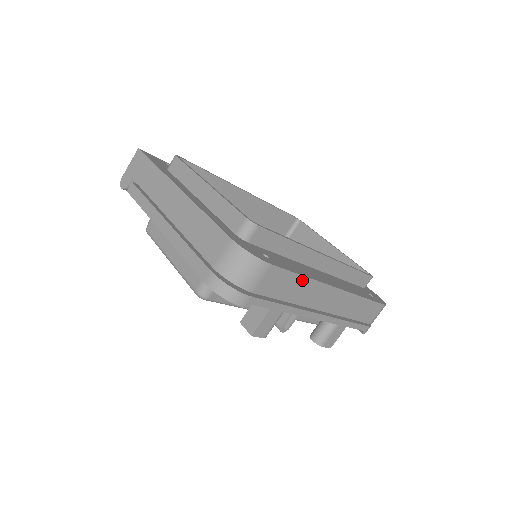
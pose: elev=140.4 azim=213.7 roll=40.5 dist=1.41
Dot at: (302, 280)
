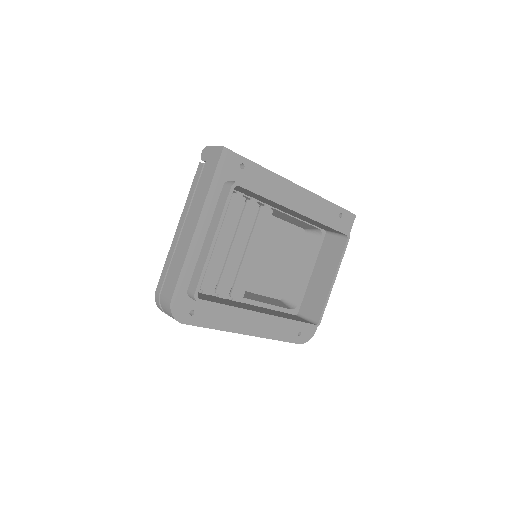
Dot at: (212, 328)
